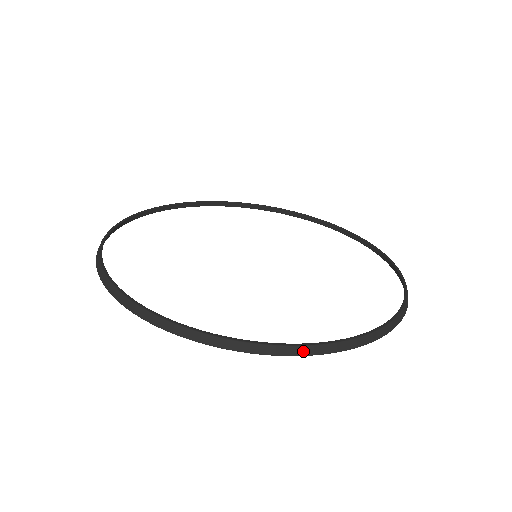
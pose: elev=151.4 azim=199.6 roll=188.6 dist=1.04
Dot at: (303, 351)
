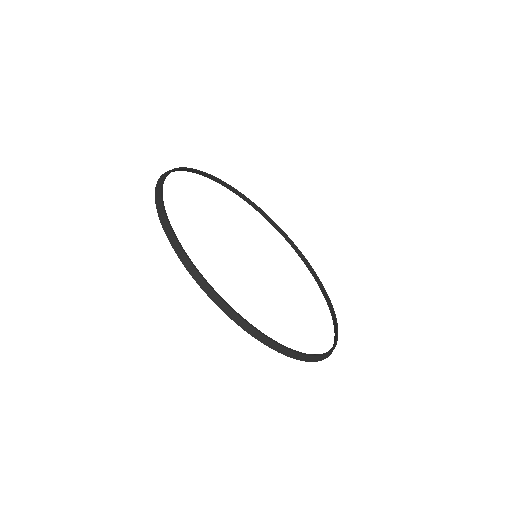
Dot at: (188, 265)
